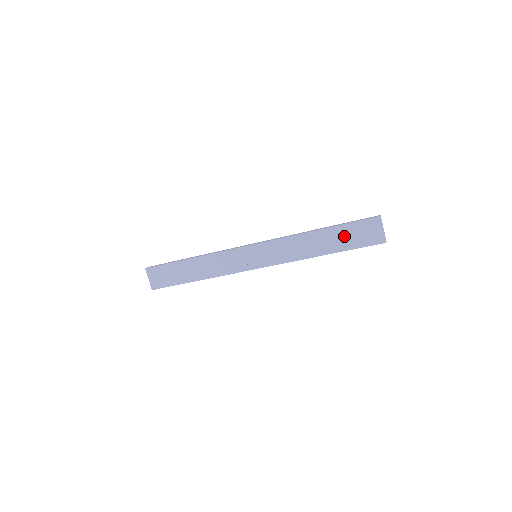
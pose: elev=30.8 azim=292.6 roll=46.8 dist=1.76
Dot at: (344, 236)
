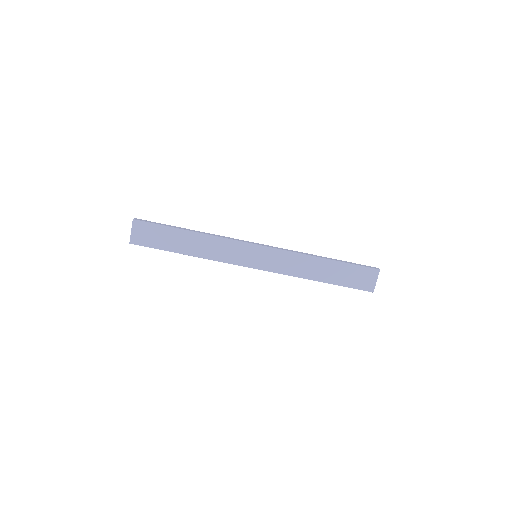
Dot at: (343, 273)
